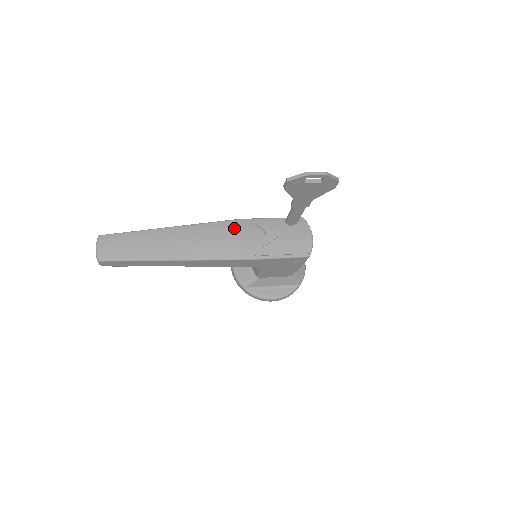
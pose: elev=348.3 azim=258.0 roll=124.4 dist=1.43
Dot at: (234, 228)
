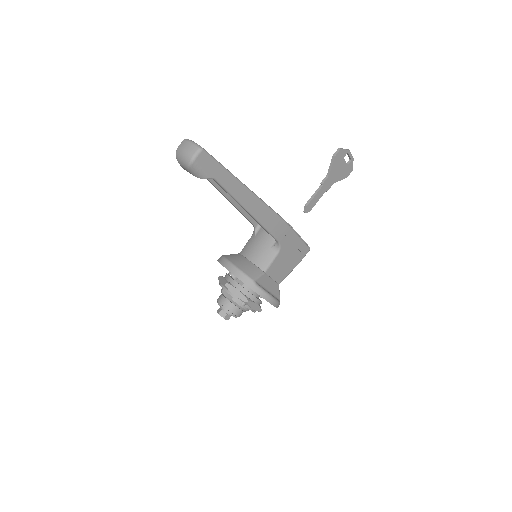
Dot at: occluded
